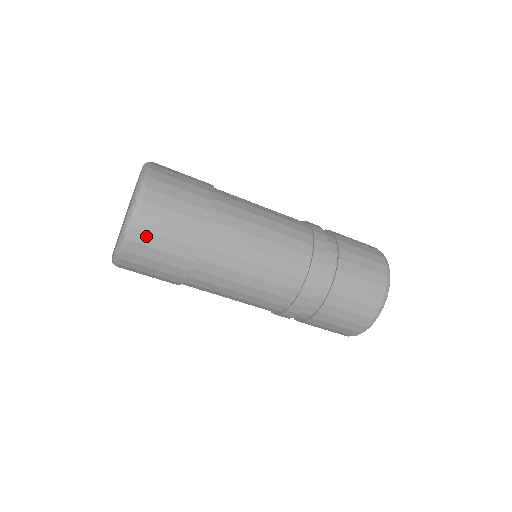
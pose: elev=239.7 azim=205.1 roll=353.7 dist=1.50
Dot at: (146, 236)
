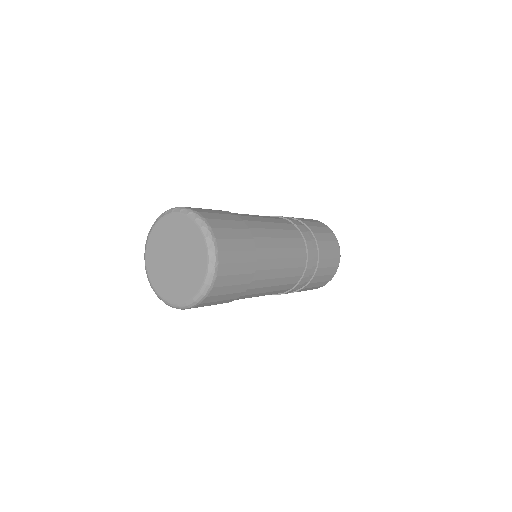
Dot at: (225, 242)
